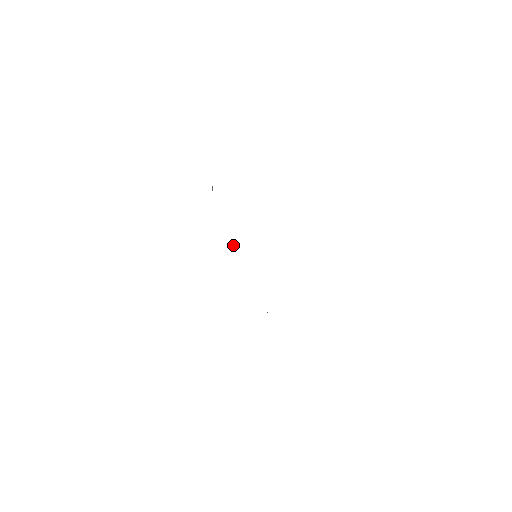
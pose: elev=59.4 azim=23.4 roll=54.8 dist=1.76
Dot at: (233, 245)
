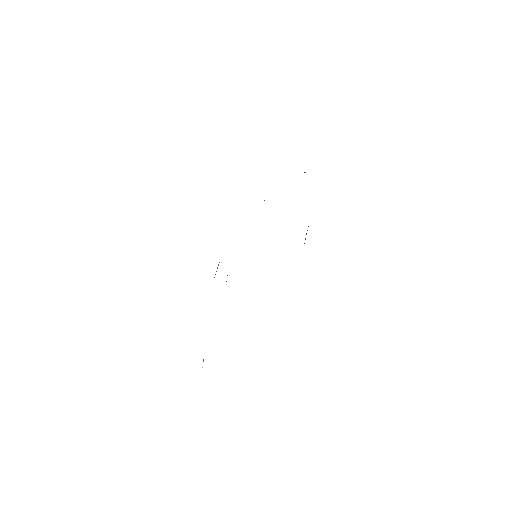
Dot at: occluded
